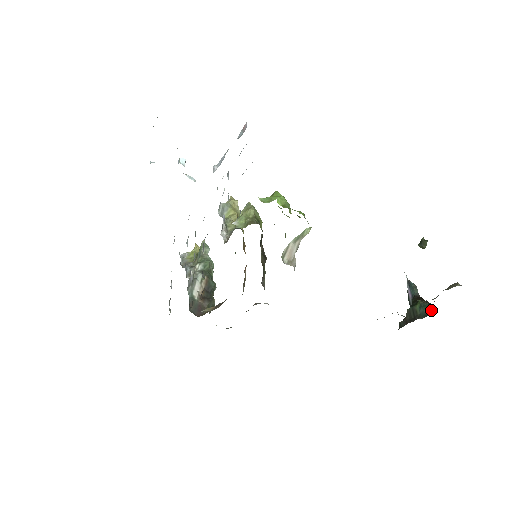
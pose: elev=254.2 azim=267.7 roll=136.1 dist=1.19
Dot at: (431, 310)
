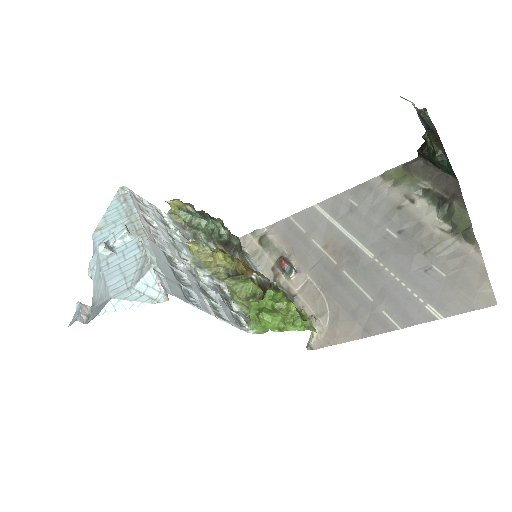
Dot at: (452, 173)
